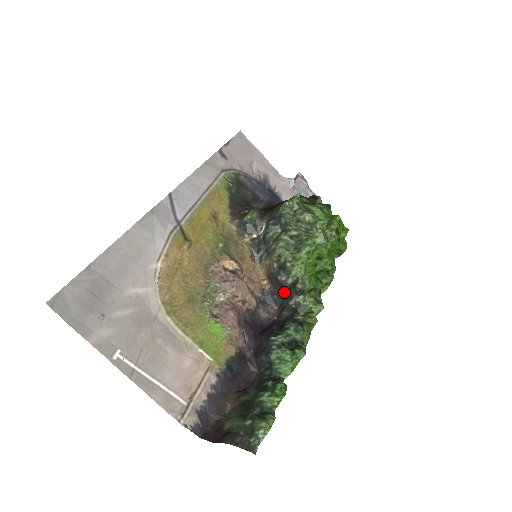
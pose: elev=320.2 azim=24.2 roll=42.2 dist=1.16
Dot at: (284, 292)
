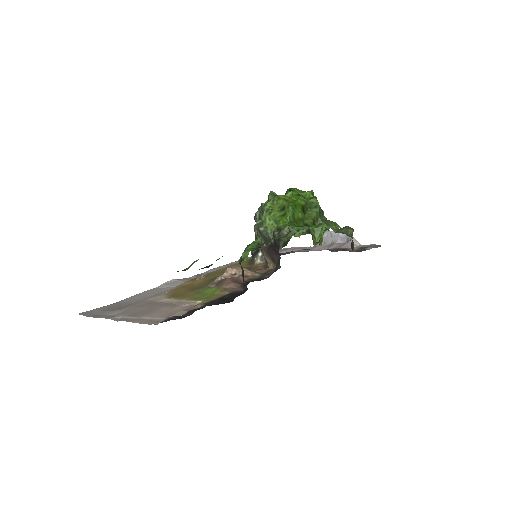
Dot at: (277, 252)
